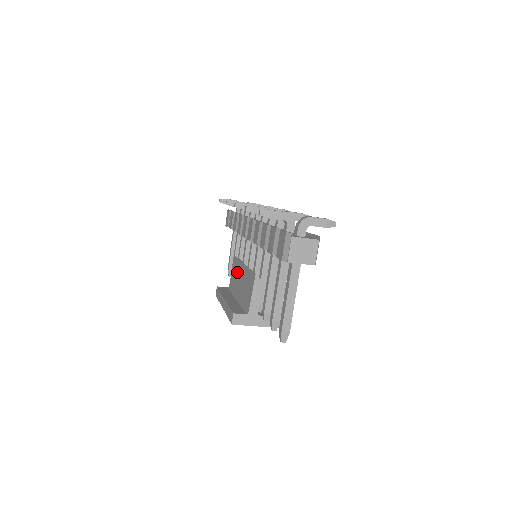
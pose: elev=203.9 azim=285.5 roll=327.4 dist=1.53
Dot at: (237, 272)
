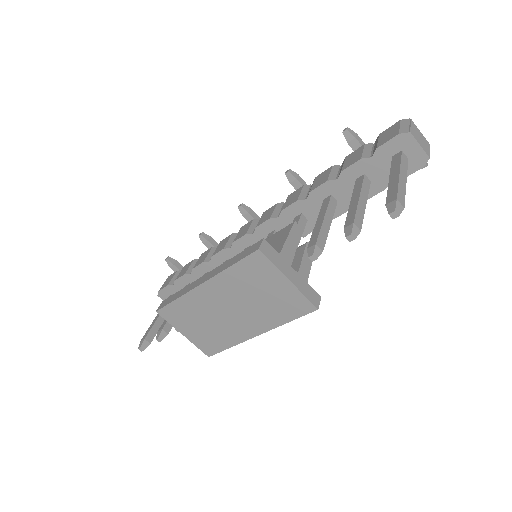
Dot at: occluded
